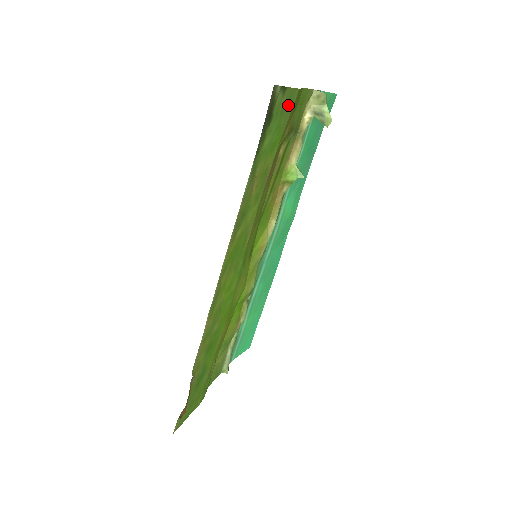
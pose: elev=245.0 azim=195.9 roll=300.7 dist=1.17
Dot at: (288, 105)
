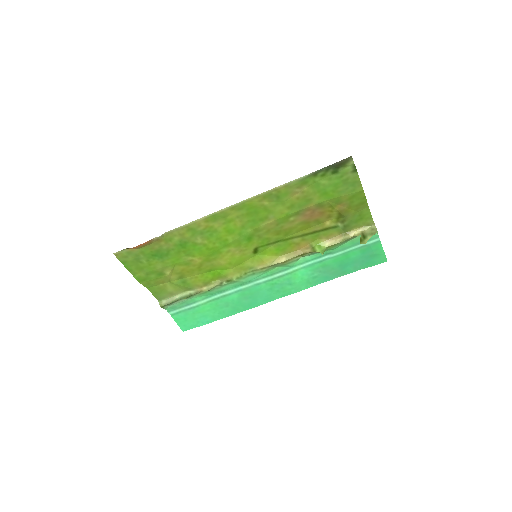
Dot at: (351, 186)
